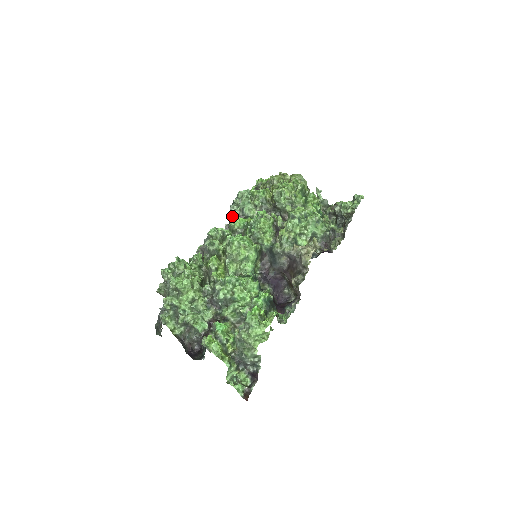
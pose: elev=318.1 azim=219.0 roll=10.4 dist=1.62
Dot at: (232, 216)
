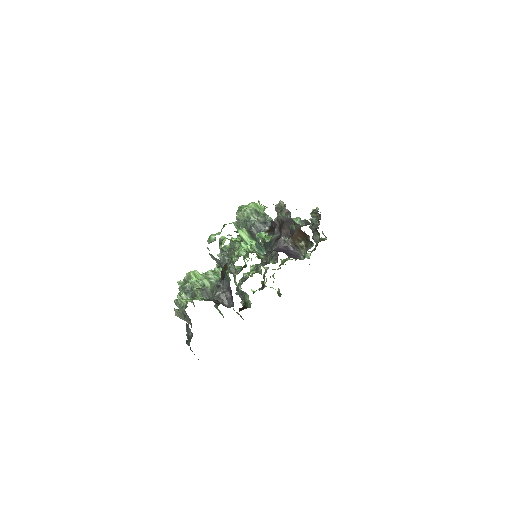
Dot at: (238, 286)
